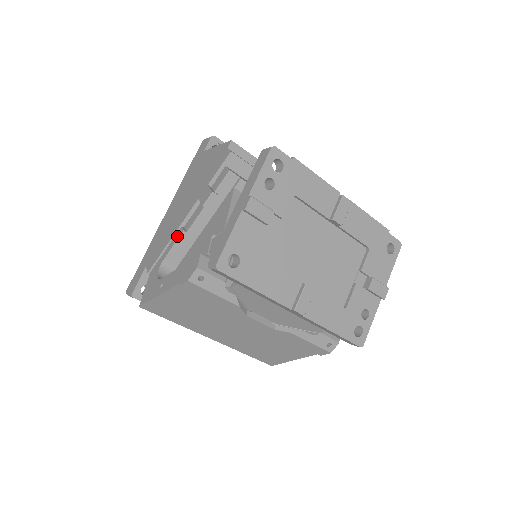
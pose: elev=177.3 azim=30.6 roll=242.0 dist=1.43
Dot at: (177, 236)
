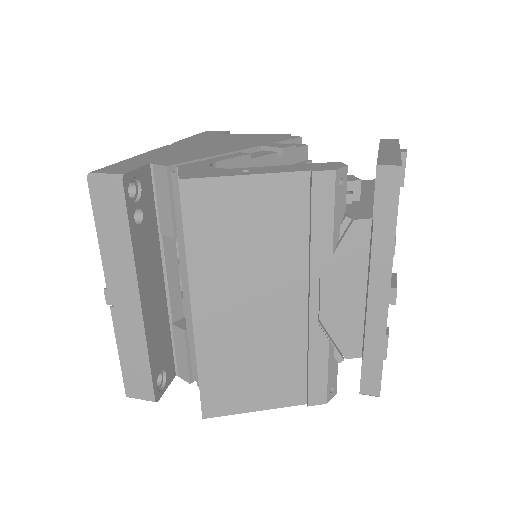
Dot at: (237, 154)
